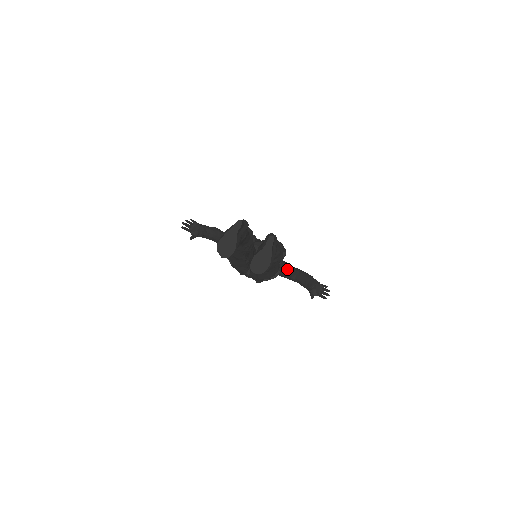
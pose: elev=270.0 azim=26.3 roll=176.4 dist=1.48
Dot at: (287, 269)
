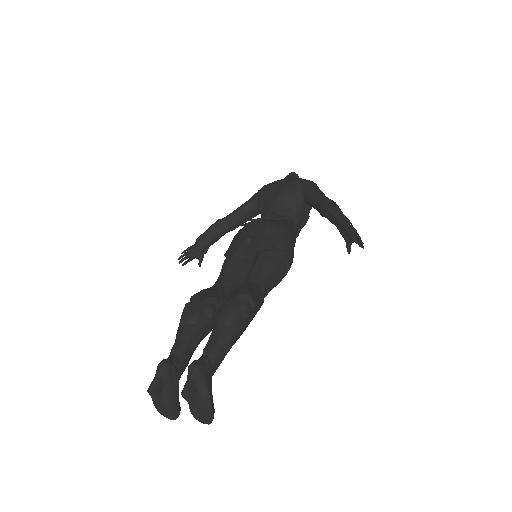
Dot at: (313, 206)
